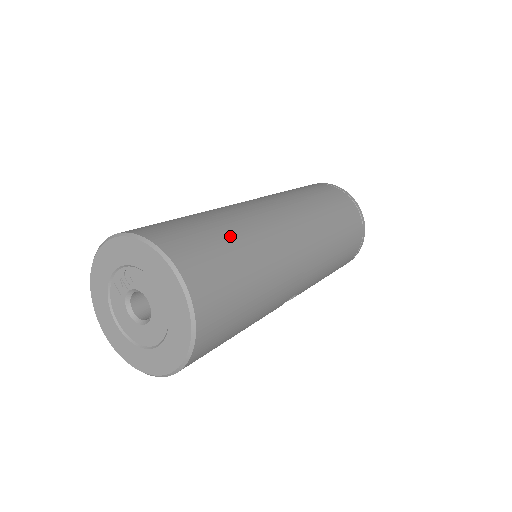
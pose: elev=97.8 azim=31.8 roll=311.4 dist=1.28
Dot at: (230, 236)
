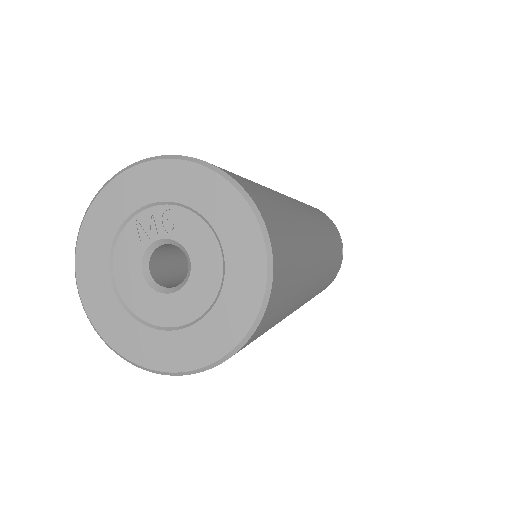
Dot at: (291, 219)
